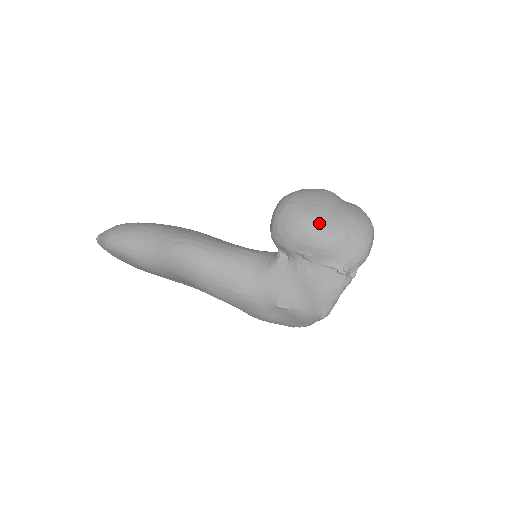
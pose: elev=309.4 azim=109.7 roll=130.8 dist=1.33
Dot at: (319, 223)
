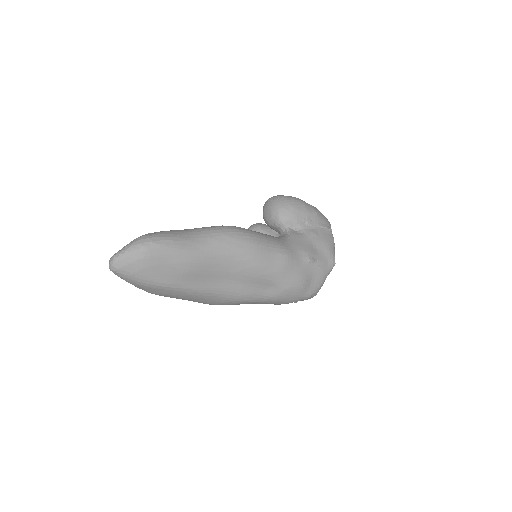
Dot at: (304, 201)
